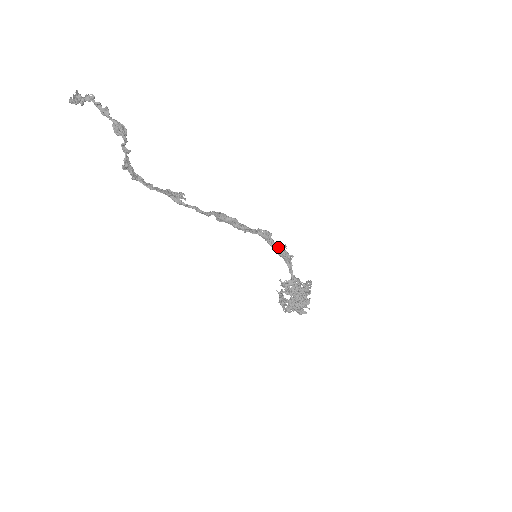
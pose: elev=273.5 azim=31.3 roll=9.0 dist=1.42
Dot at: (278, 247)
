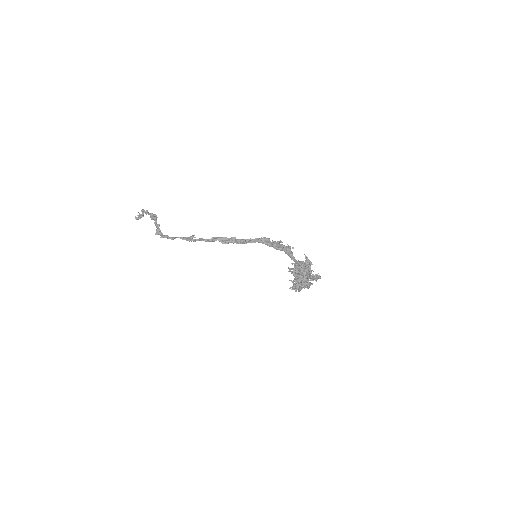
Dot at: (274, 244)
